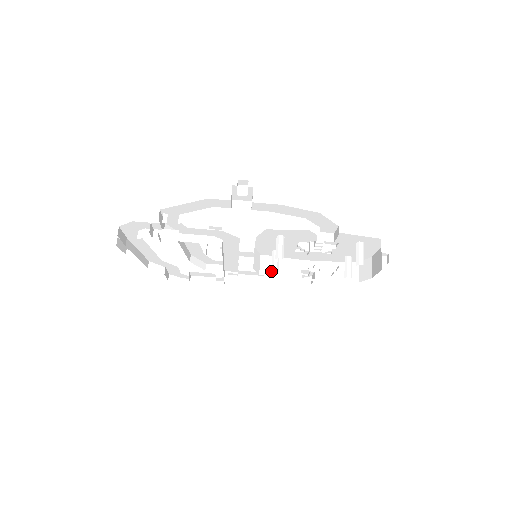
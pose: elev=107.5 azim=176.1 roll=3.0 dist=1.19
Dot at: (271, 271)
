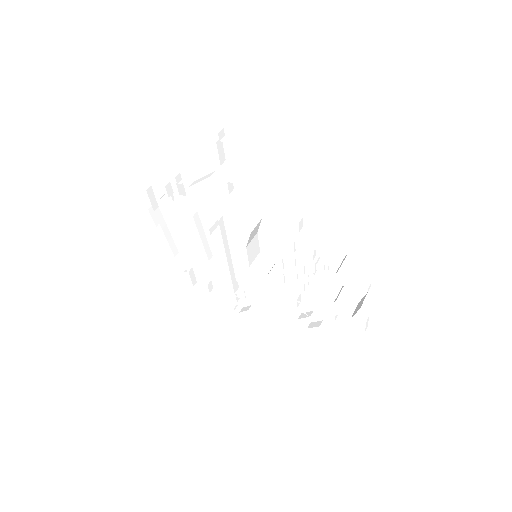
Dot at: occluded
